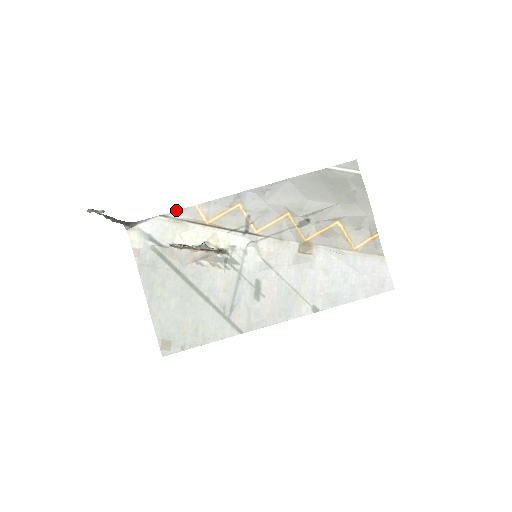
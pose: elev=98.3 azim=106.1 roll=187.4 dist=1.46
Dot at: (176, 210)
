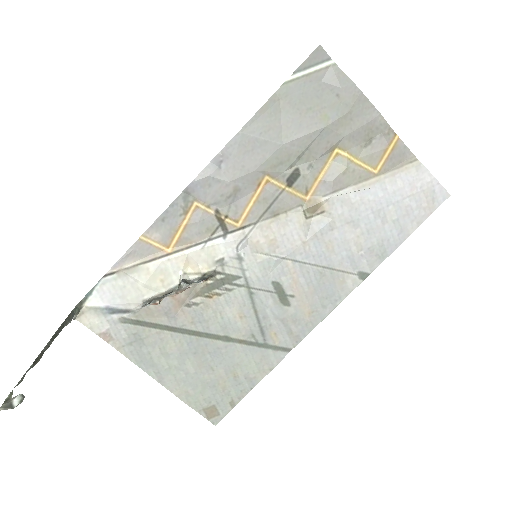
Dot at: occluded
